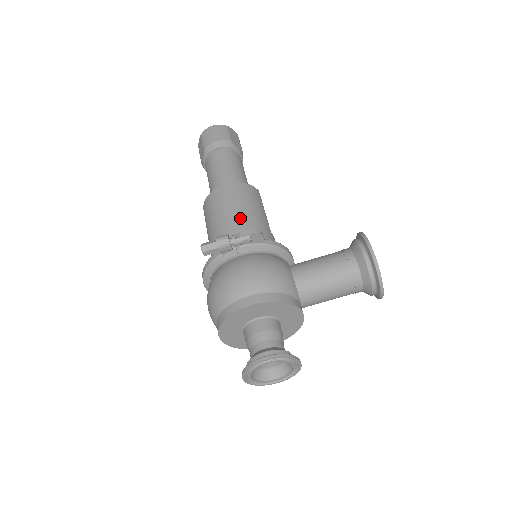
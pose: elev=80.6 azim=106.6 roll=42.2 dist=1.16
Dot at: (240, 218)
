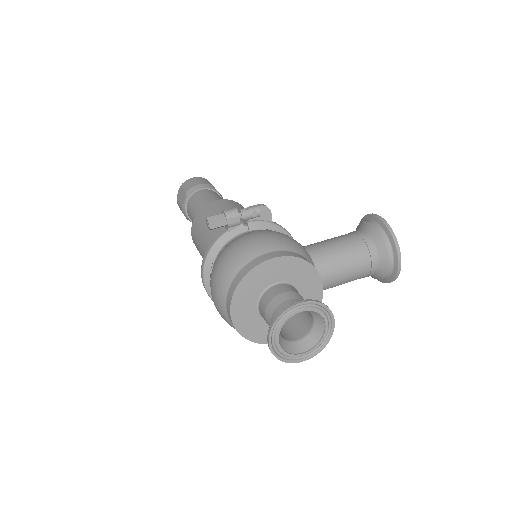
Dot at: occluded
